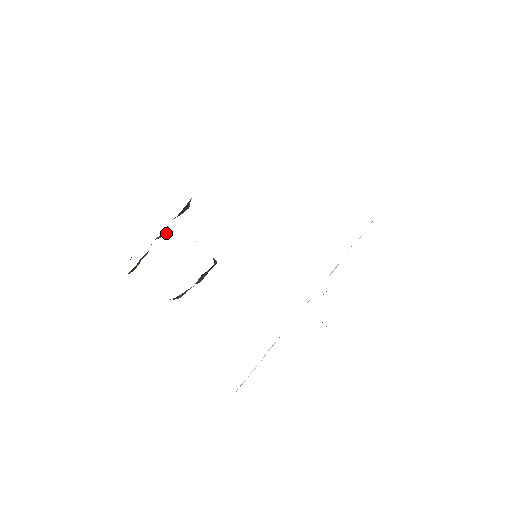
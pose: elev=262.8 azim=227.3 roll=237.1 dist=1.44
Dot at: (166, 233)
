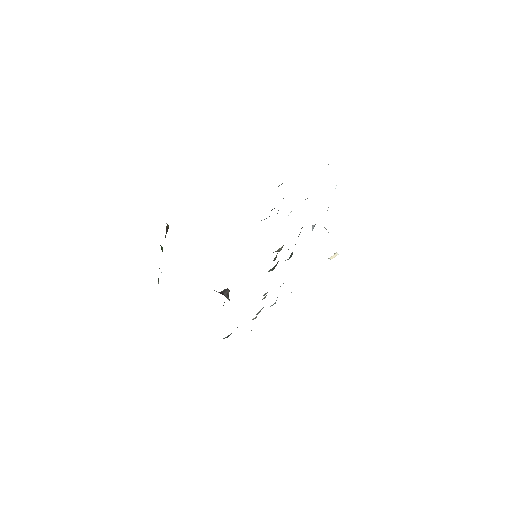
Dot at: occluded
